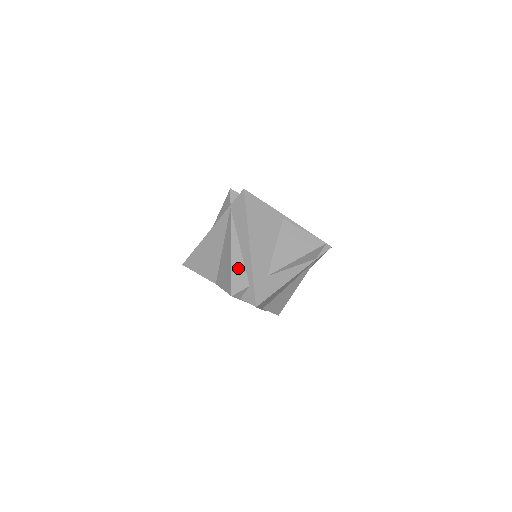
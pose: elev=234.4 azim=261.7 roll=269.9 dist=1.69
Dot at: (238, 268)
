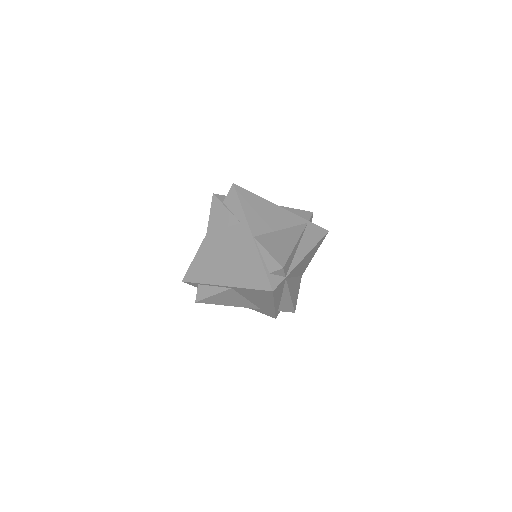
Dot at: occluded
